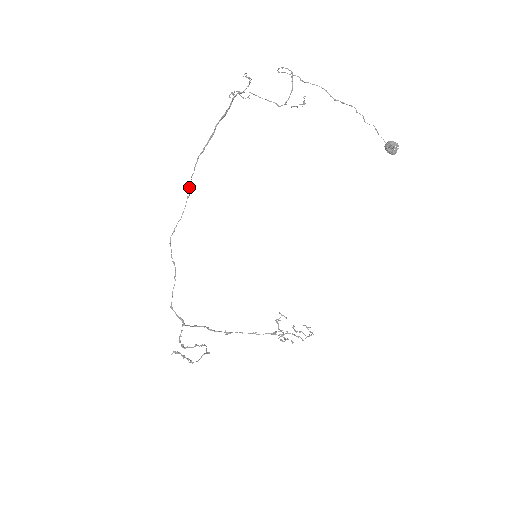
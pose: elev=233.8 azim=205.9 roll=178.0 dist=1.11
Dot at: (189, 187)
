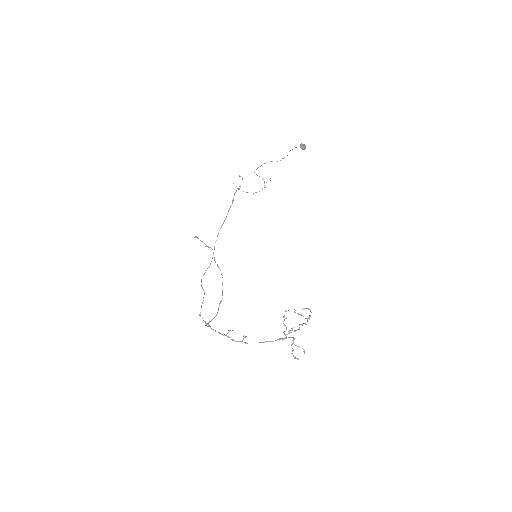
Dot at: (214, 248)
